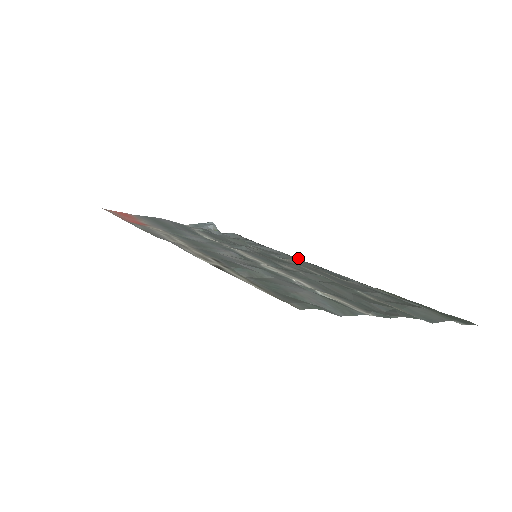
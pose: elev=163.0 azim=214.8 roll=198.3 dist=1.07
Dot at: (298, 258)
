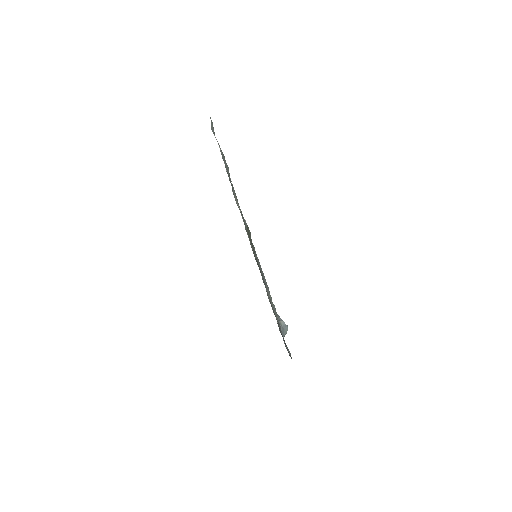
Dot at: occluded
